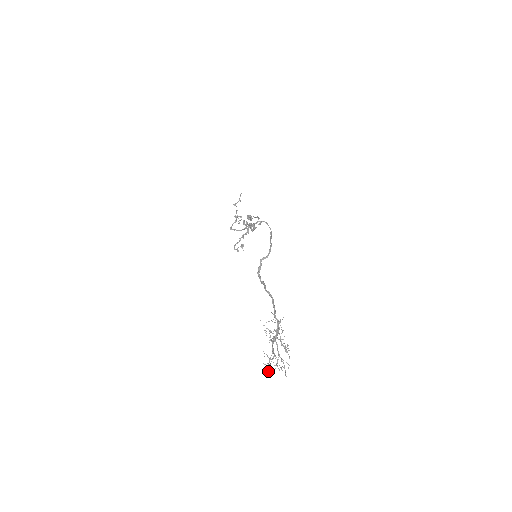
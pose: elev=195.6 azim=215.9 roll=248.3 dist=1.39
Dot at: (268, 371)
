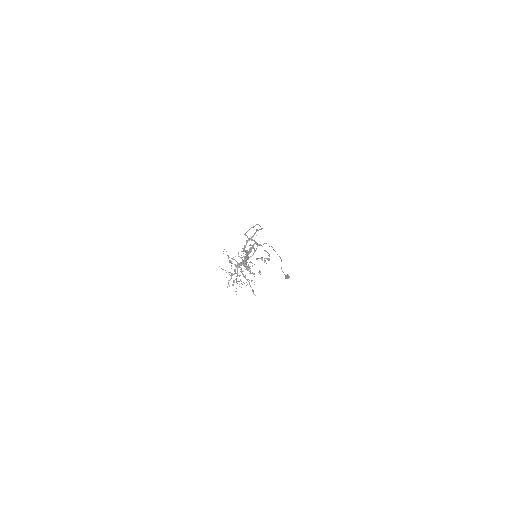
Dot at: occluded
